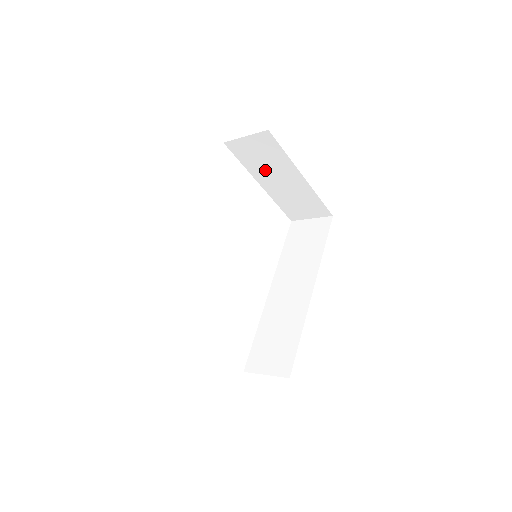
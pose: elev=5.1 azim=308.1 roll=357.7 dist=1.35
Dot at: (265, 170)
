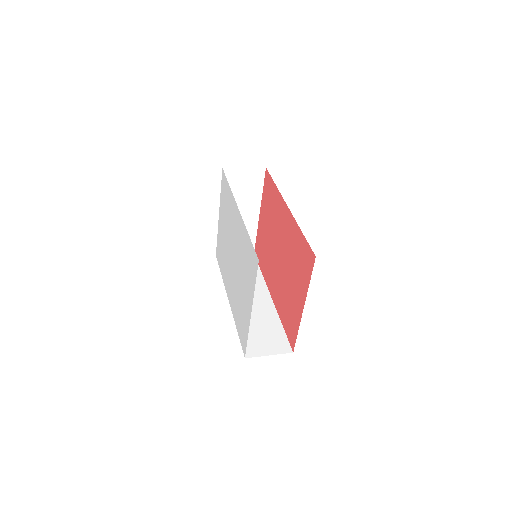
Dot at: occluded
